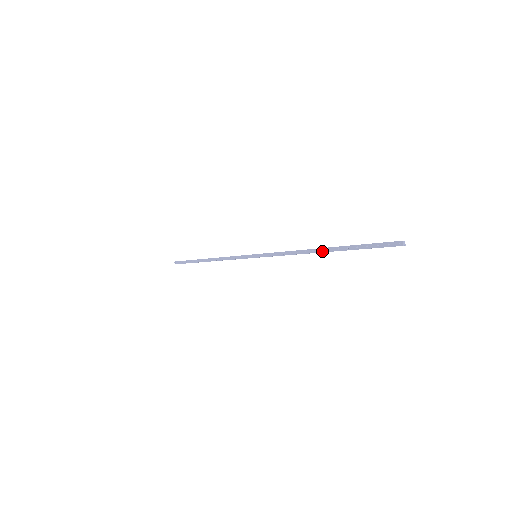
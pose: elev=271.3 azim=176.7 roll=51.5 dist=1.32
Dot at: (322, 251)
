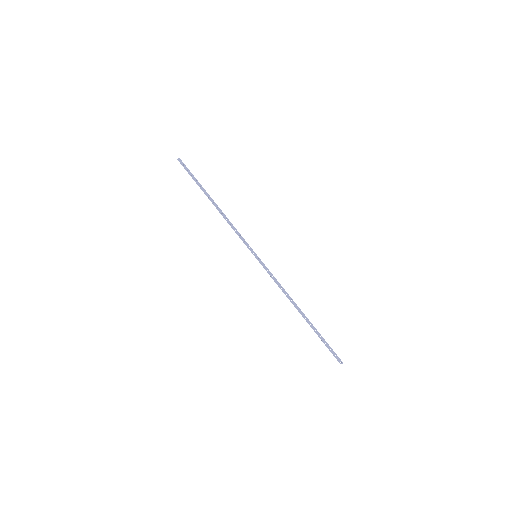
Dot at: (301, 313)
